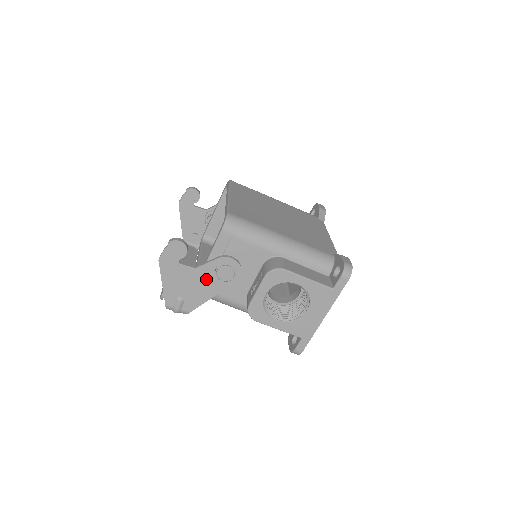
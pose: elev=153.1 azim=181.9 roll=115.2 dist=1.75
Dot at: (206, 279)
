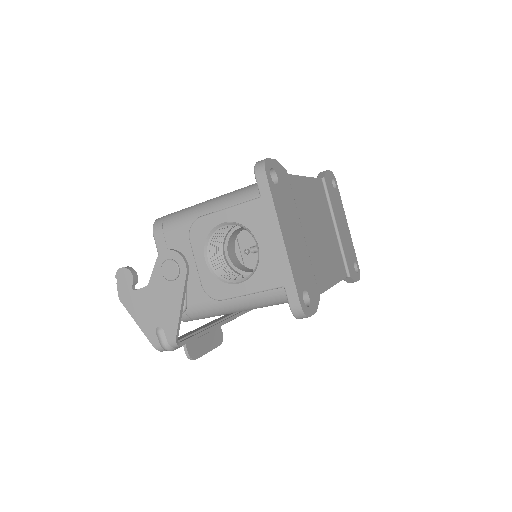
Dot at: (163, 290)
